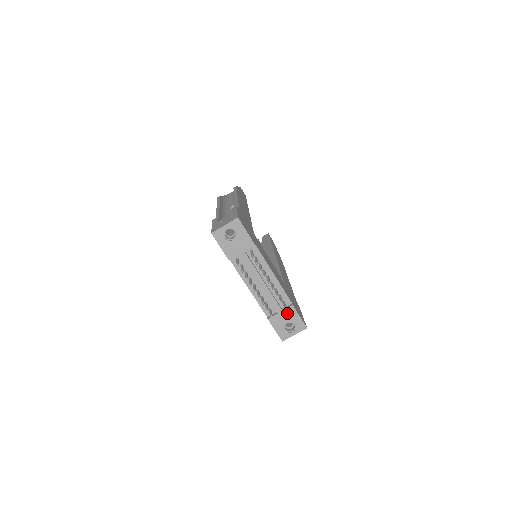
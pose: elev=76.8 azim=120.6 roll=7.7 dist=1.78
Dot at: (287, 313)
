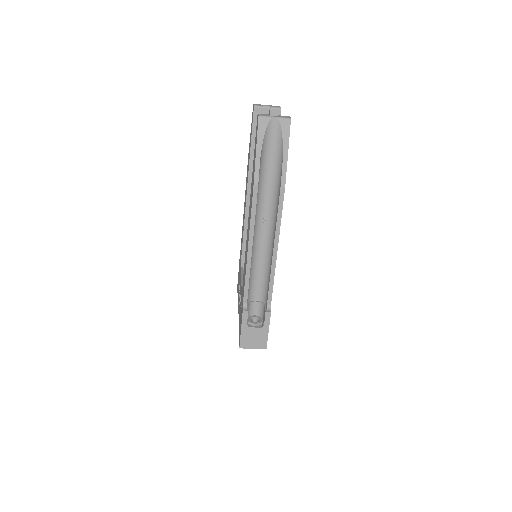
Dot at: occluded
